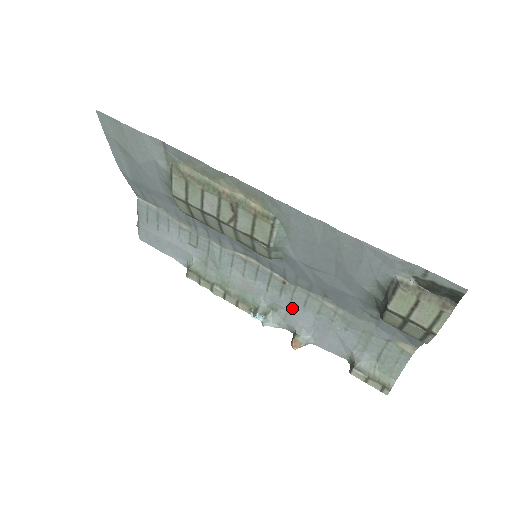
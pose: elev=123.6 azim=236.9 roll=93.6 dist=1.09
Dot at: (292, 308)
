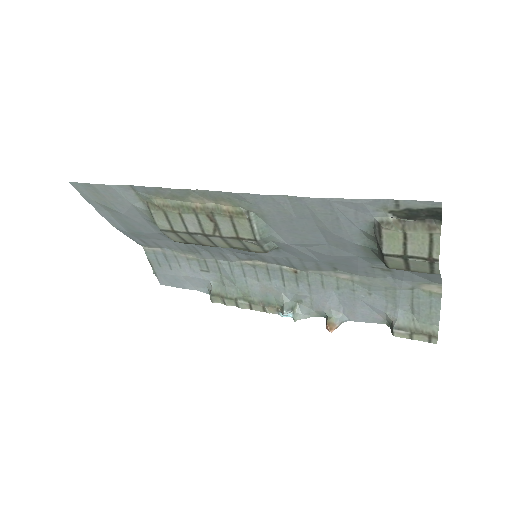
Dot at: (314, 293)
